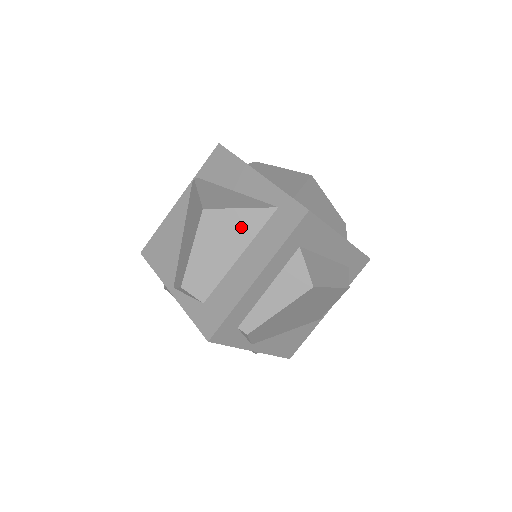
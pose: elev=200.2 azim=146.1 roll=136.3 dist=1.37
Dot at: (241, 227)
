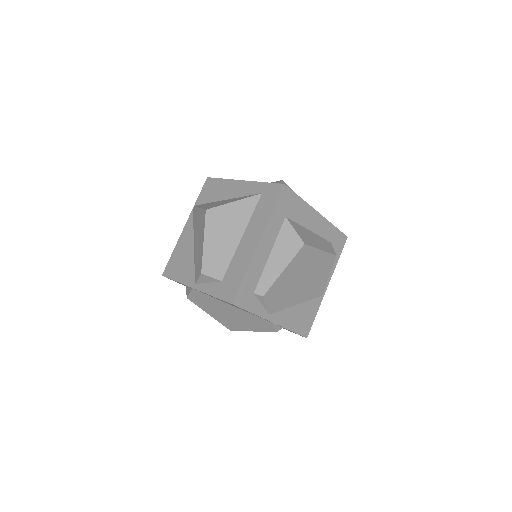
Dot at: (238, 215)
